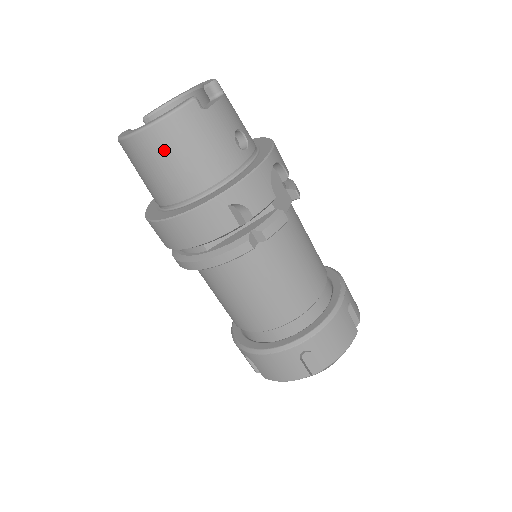
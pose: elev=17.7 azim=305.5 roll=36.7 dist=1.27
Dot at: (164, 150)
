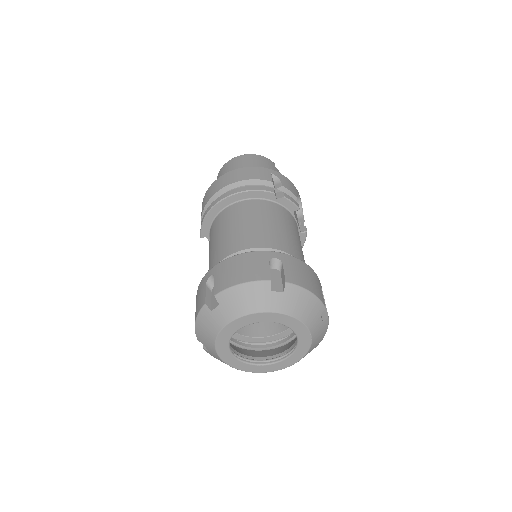
Dot at: (249, 161)
